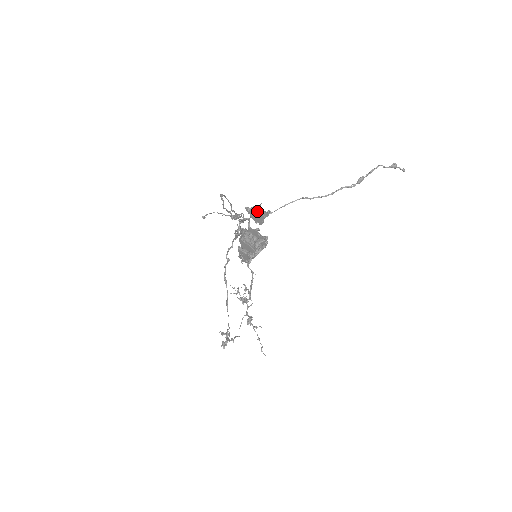
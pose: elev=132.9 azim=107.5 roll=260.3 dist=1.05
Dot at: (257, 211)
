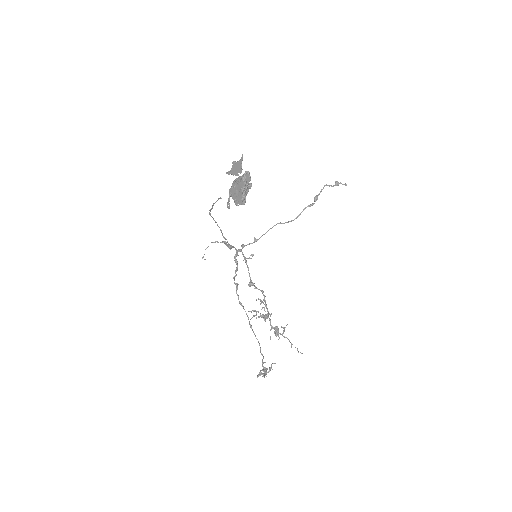
Dot at: (235, 164)
